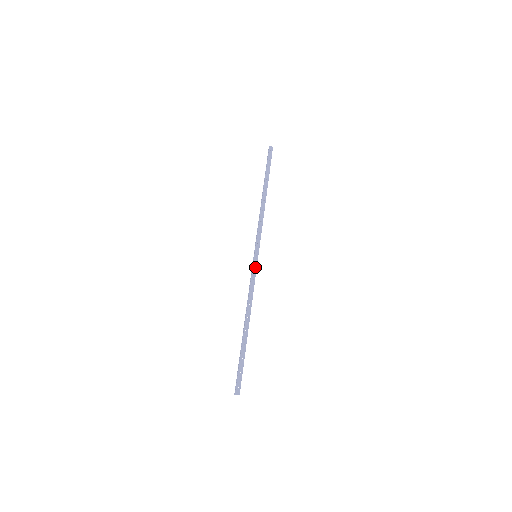
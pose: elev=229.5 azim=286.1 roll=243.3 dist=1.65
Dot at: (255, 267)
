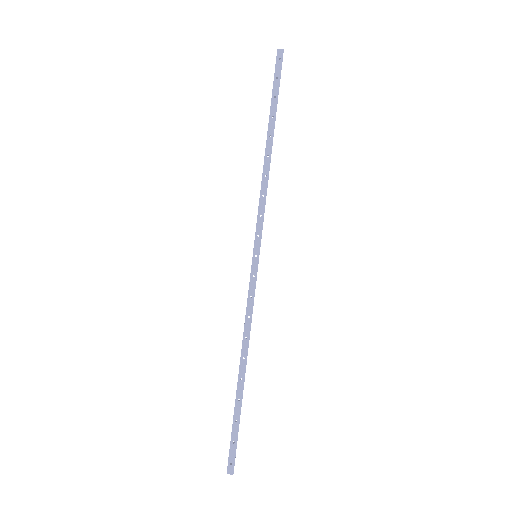
Dot at: occluded
